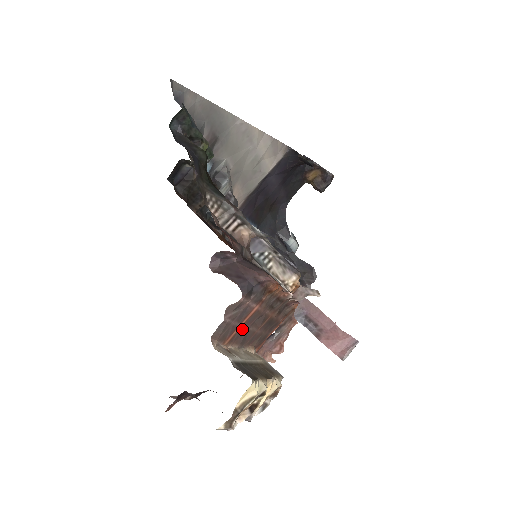
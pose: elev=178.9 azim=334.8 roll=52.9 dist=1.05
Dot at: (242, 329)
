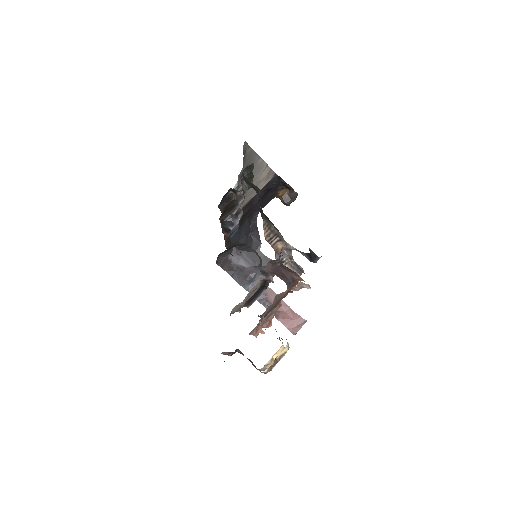
Dot at: occluded
